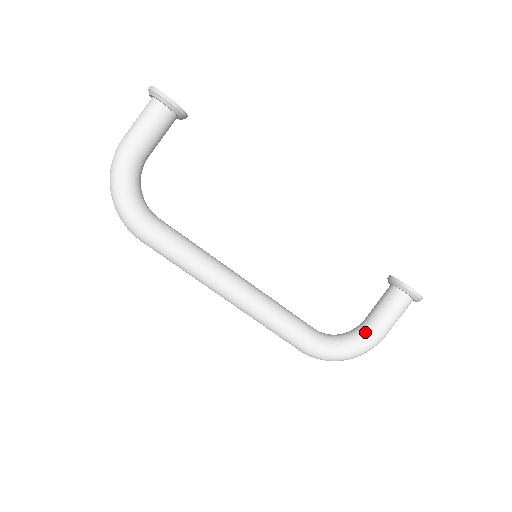
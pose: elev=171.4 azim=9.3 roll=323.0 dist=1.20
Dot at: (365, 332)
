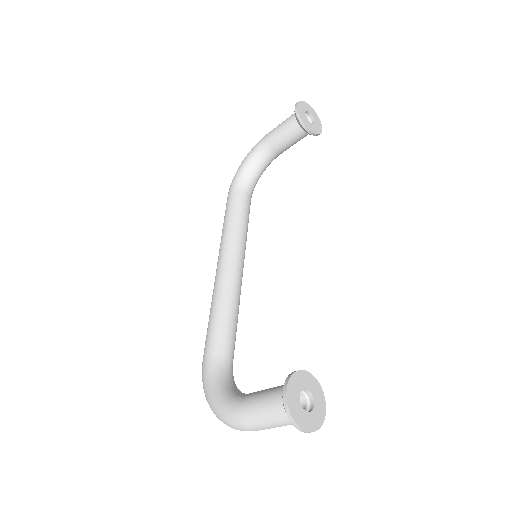
Dot at: (236, 395)
